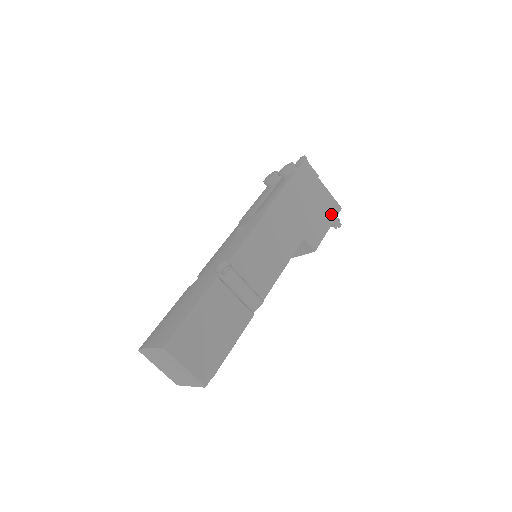
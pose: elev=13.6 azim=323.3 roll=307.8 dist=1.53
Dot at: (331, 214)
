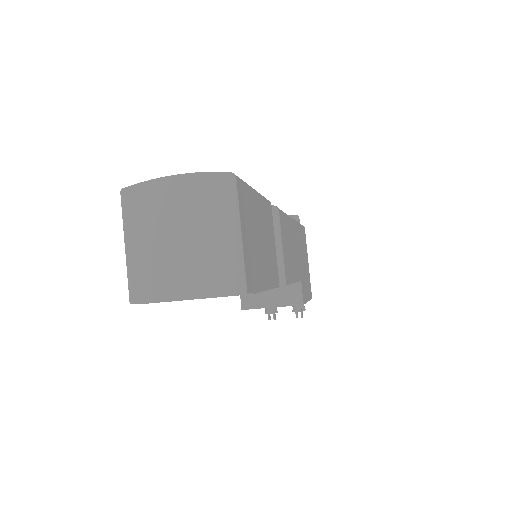
Dot at: (309, 291)
